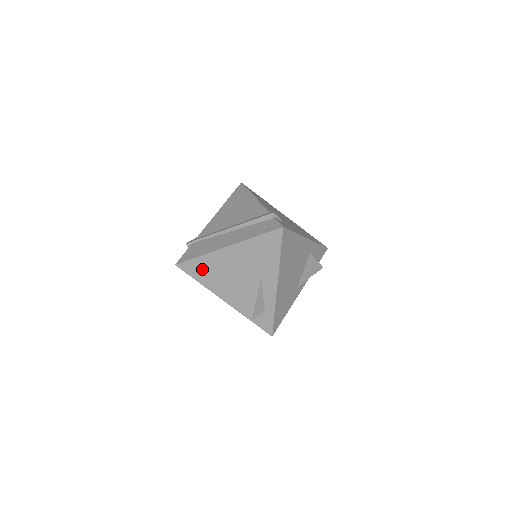
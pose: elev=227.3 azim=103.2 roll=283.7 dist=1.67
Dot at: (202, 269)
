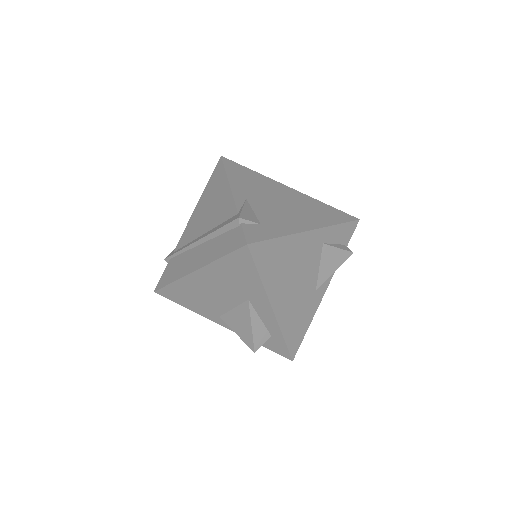
Dot at: (182, 295)
